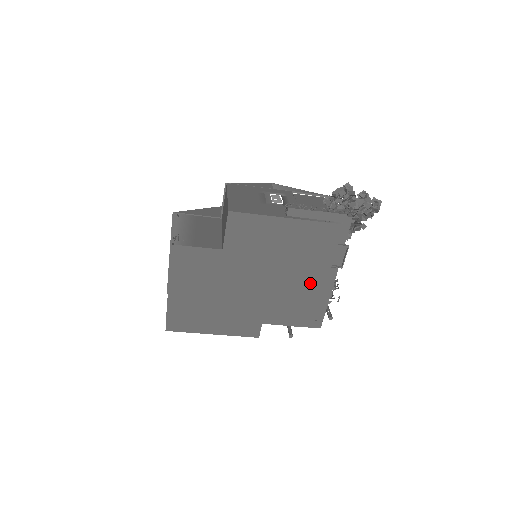
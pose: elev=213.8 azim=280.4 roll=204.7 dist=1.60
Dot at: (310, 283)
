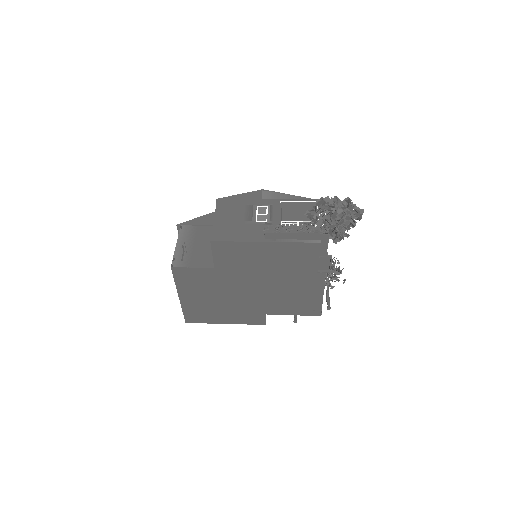
Dot at: (301, 286)
